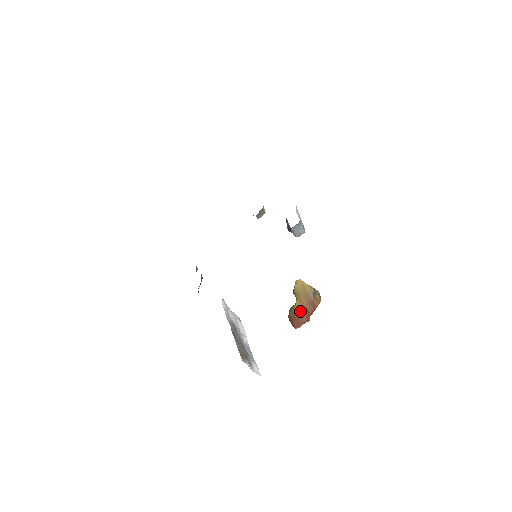
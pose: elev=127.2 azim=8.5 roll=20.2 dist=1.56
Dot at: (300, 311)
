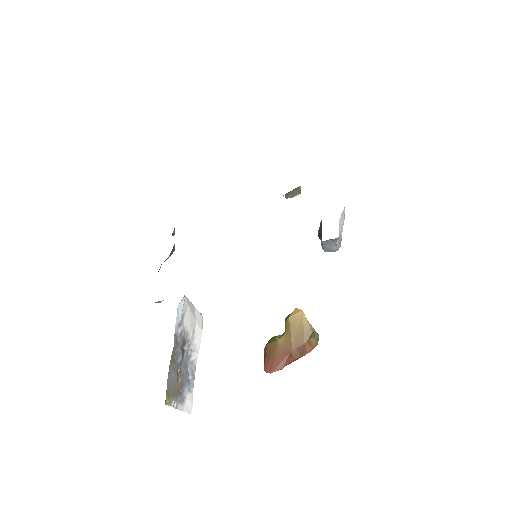
Dot at: (281, 351)
